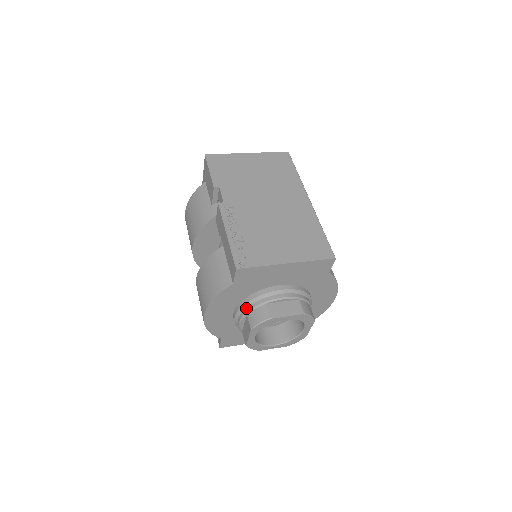
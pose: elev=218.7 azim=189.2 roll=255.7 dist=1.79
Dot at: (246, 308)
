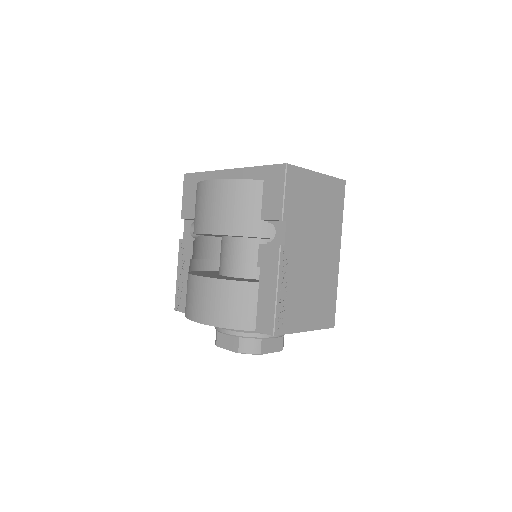
Dot at: (242, 332)
